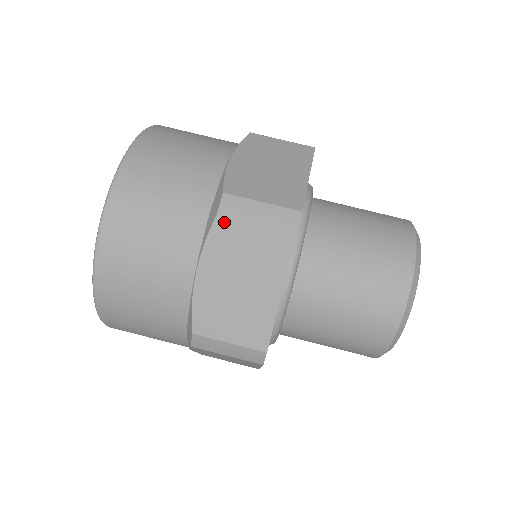
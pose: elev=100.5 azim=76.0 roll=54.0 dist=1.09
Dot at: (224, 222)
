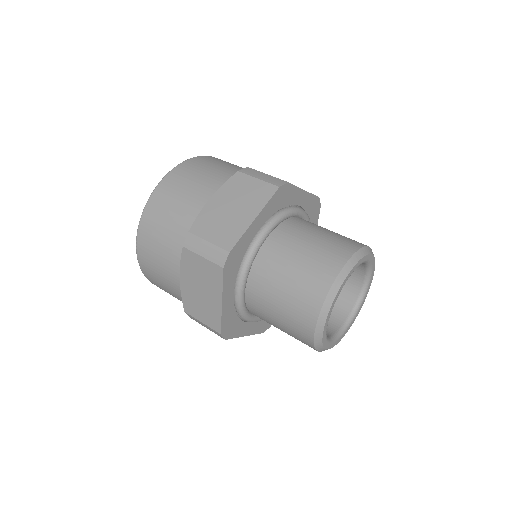
Dot at: (187, 252)
